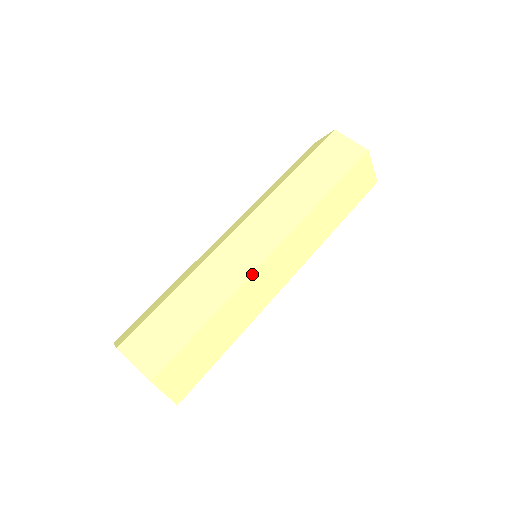
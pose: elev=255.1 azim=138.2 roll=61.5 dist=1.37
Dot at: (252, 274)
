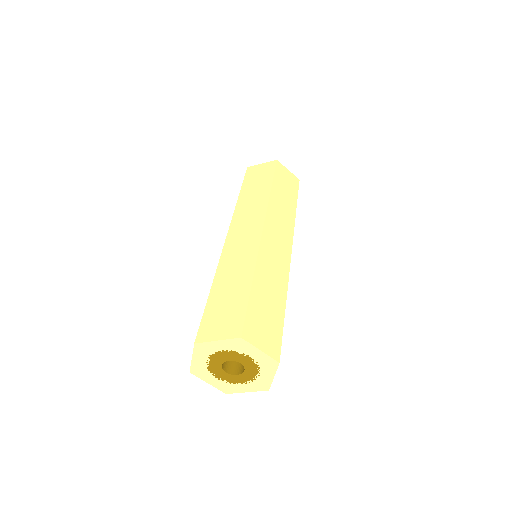
Dot at: occluded
